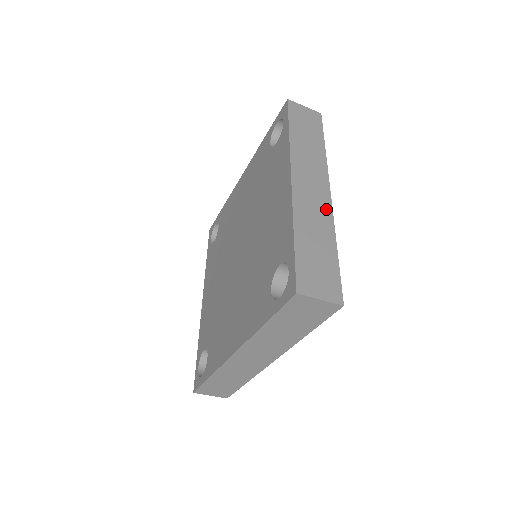
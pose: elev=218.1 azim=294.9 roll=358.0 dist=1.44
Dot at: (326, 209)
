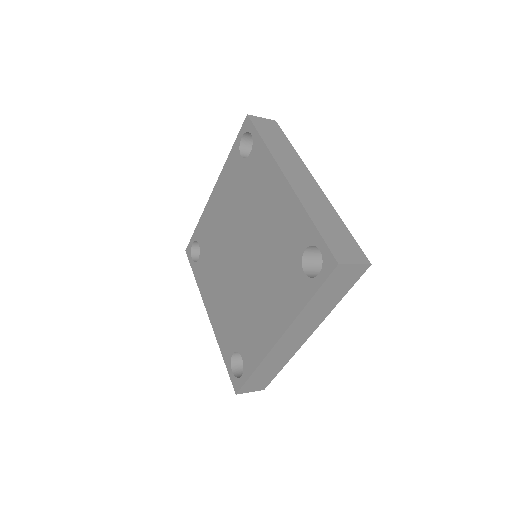
Dot at: (295, 349)
